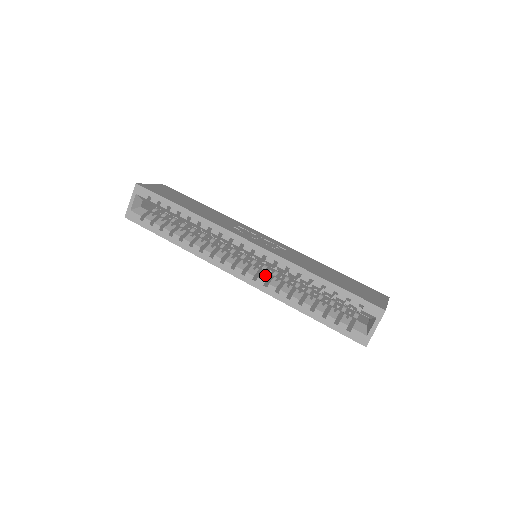
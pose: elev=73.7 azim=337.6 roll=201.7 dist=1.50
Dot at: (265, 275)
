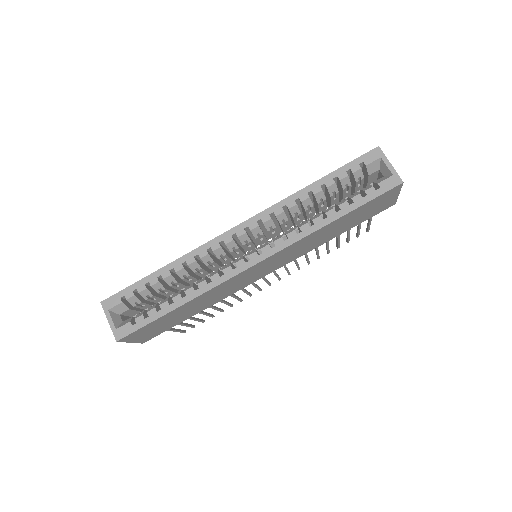
Dot at: (276, 237)
